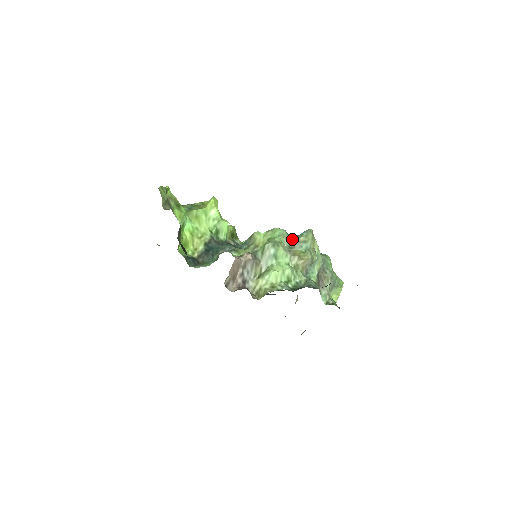
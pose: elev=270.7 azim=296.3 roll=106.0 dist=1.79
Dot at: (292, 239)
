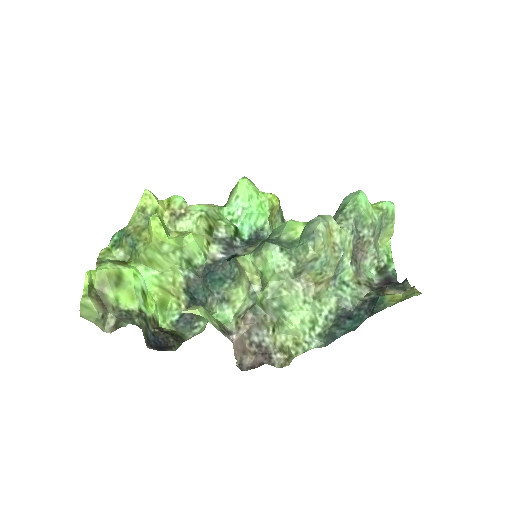
Dot at: (295, 260)
